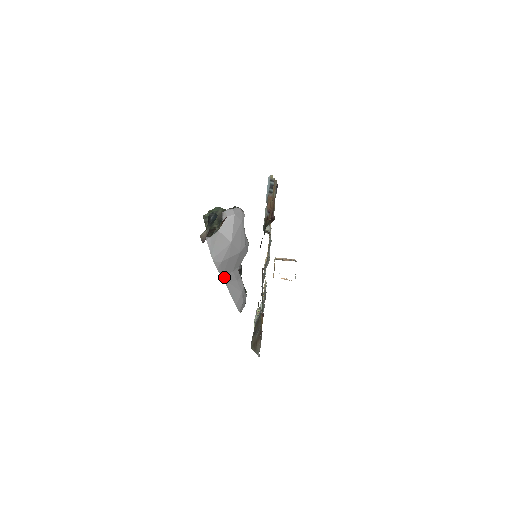
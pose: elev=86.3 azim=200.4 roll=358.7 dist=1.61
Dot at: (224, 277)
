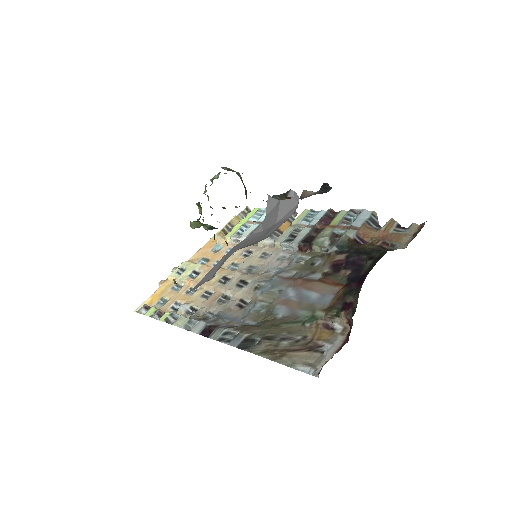
Dot at: (235, 246)
